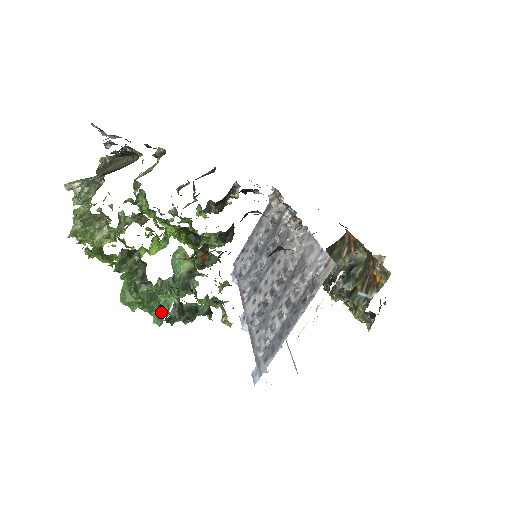
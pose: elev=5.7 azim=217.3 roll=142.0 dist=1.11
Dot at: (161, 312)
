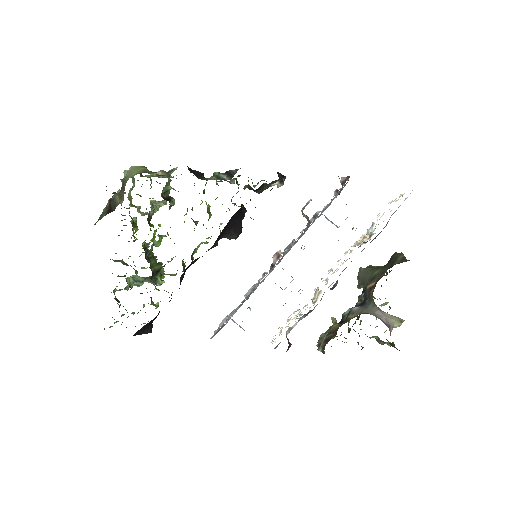
Dot at: occluded
